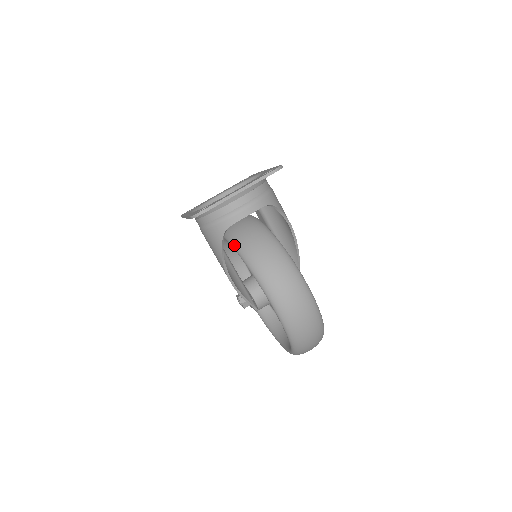
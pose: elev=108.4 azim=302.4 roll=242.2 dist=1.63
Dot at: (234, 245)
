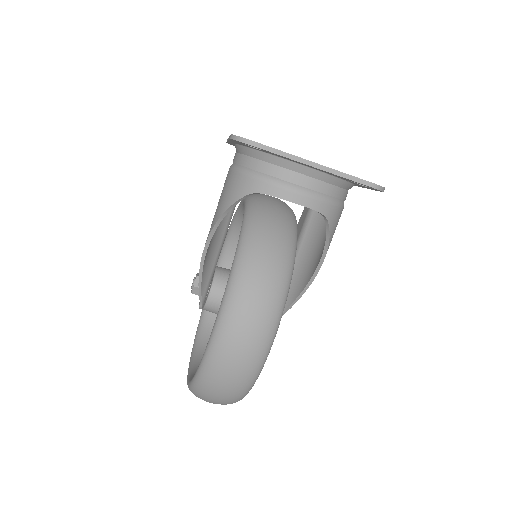
Dot at: (246, 220)
